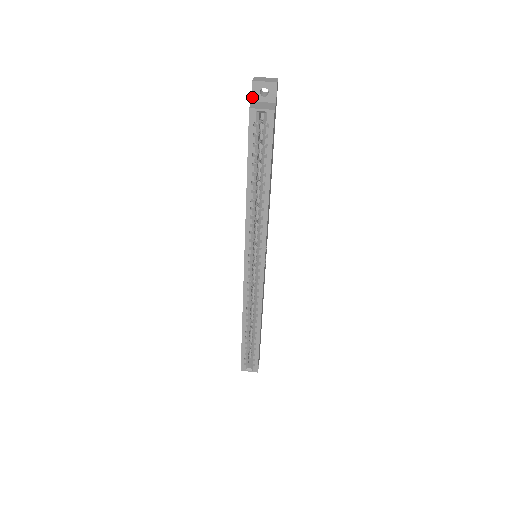
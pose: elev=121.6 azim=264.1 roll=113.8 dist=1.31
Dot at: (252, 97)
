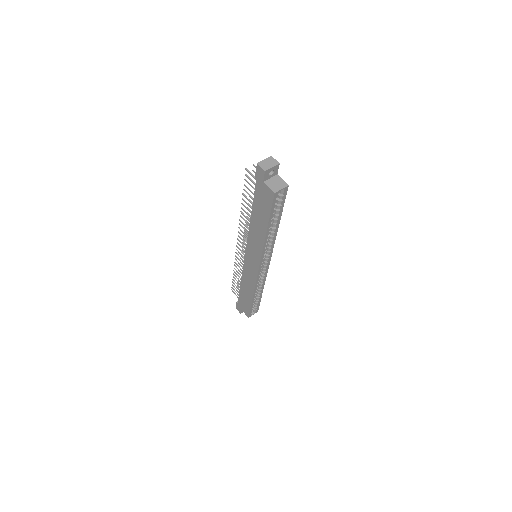
Dot at: (264, 179)
